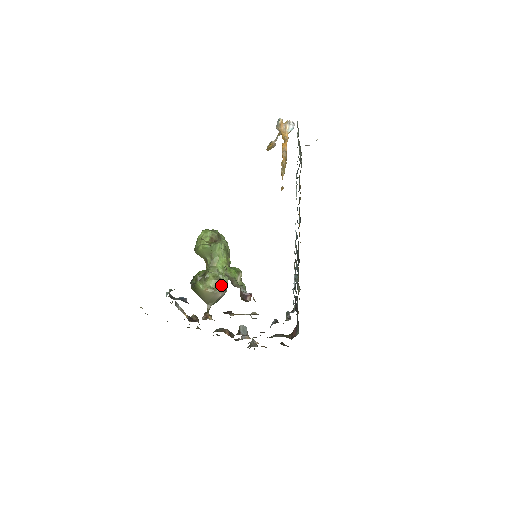
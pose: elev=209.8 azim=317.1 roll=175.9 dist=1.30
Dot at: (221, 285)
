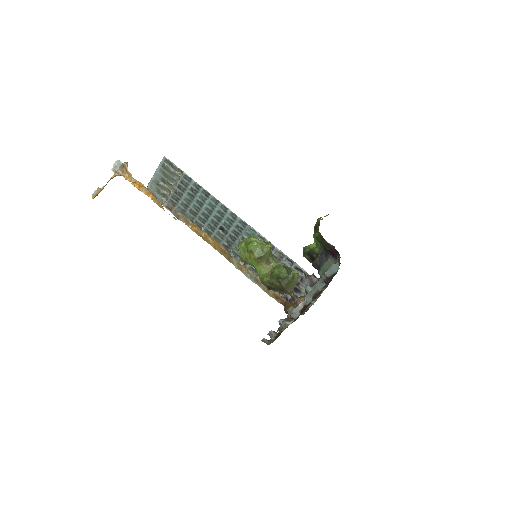
Dot at: (295, 270)
